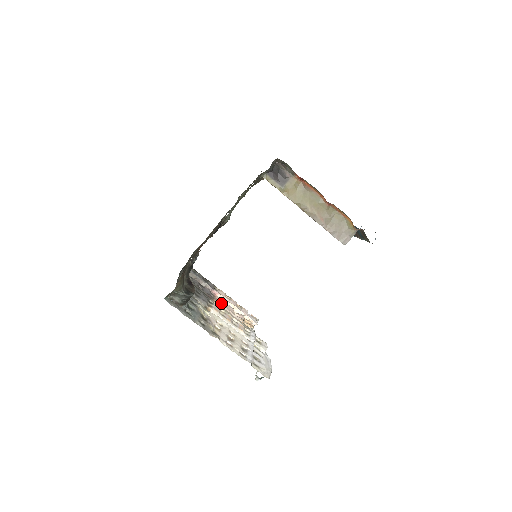
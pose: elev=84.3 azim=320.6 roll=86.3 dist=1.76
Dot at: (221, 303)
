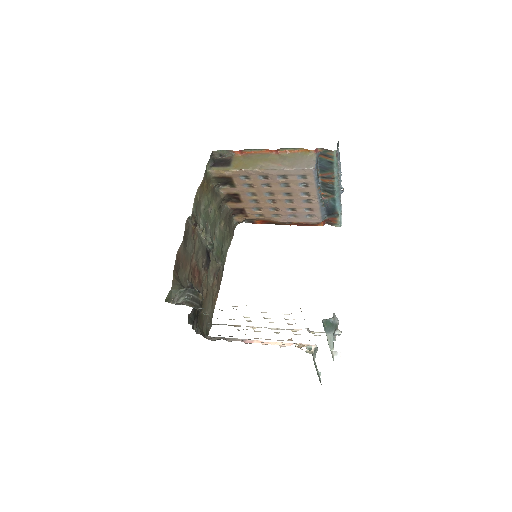
Dot at: occluded
